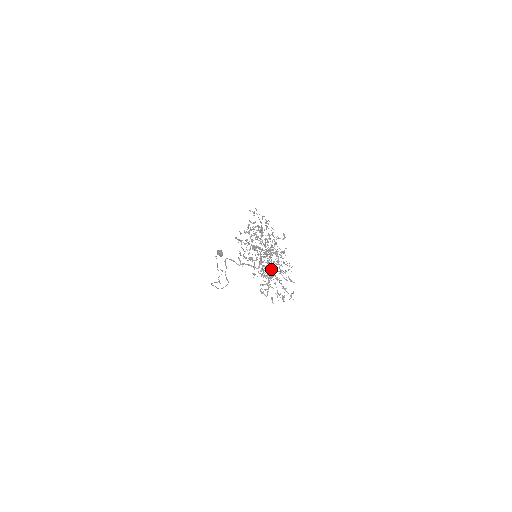
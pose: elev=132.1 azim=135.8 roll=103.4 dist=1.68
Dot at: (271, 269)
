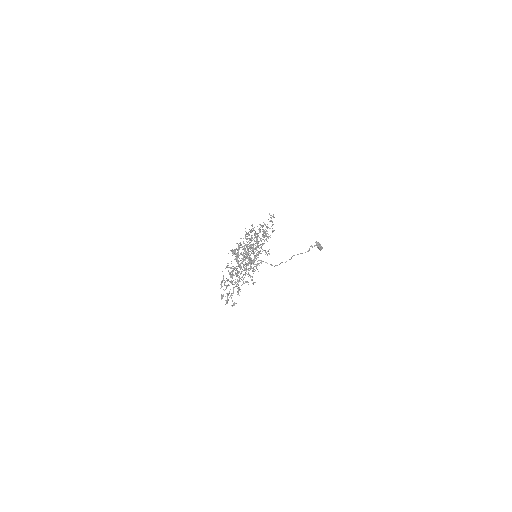
Dot at: (238, 272)
